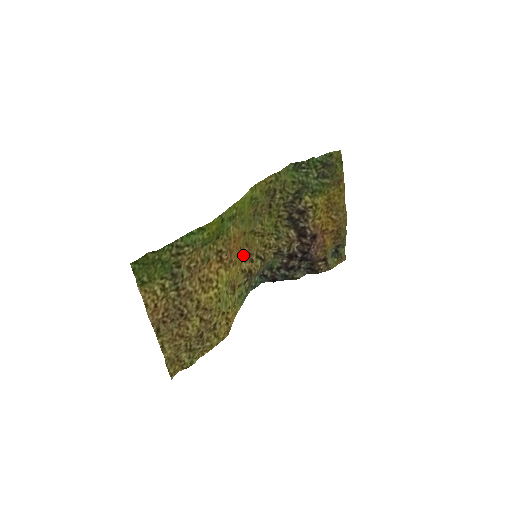
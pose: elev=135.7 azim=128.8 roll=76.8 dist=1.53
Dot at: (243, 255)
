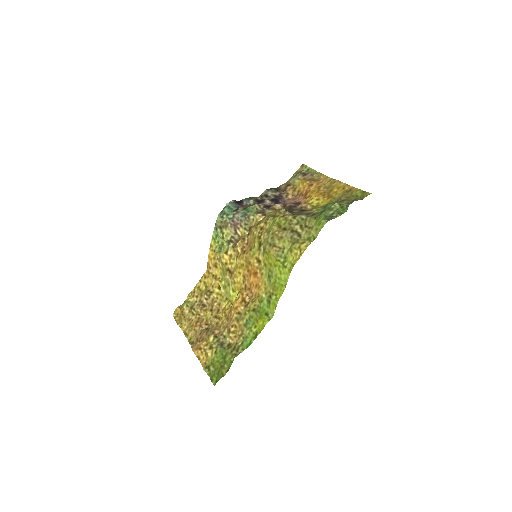
Dot at: (244, 253)
